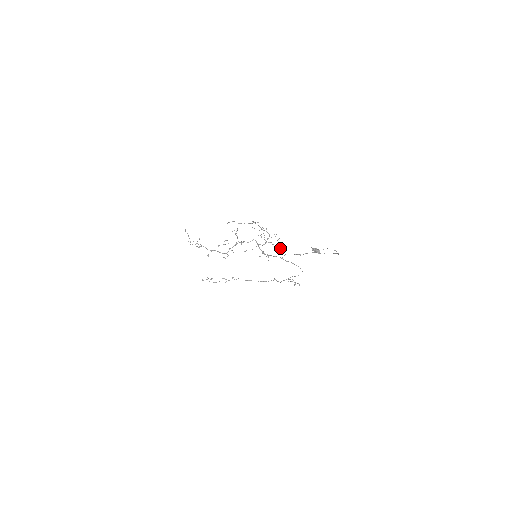
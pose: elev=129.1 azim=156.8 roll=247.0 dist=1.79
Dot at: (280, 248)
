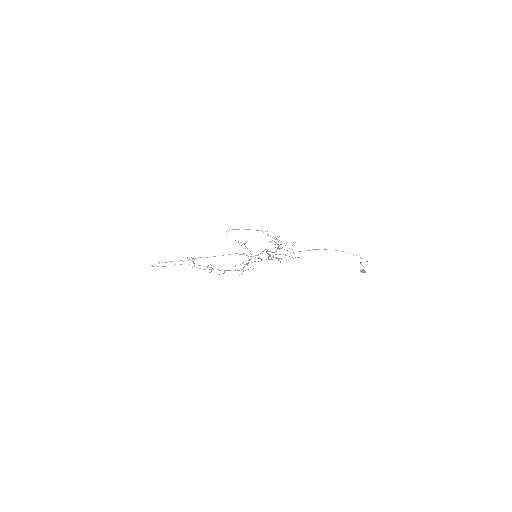
Dot at: (293, 252)
